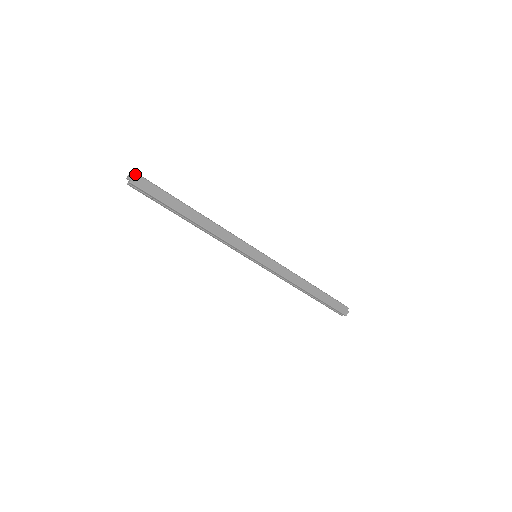
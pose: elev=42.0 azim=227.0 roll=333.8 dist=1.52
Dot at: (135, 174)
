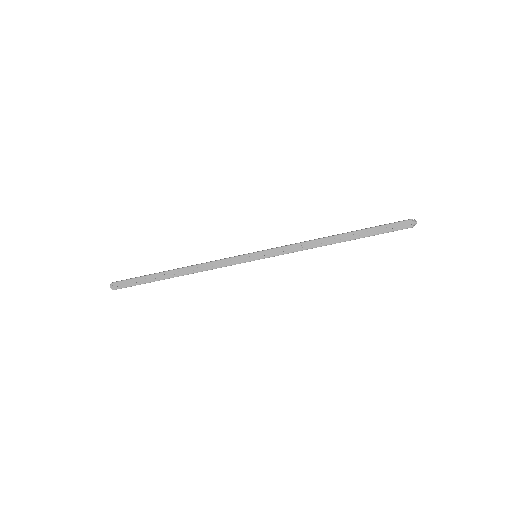
Dot at: occluded
